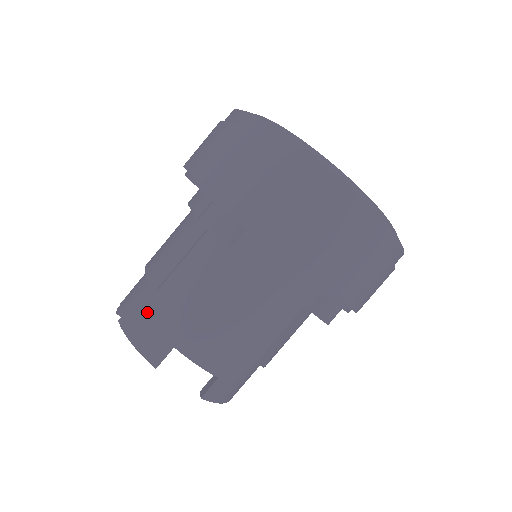
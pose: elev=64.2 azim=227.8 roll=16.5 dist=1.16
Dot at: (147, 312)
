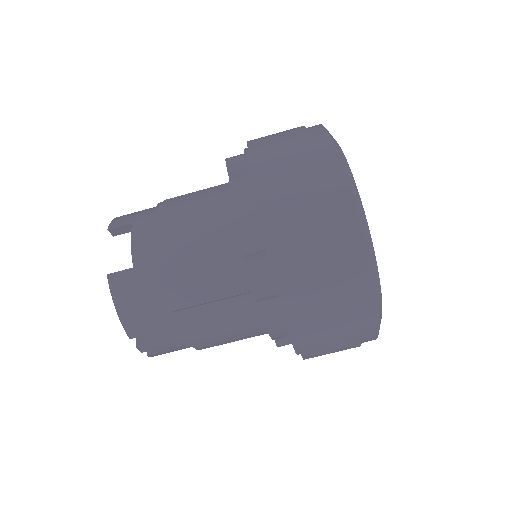
Dot at: (145, 209)
